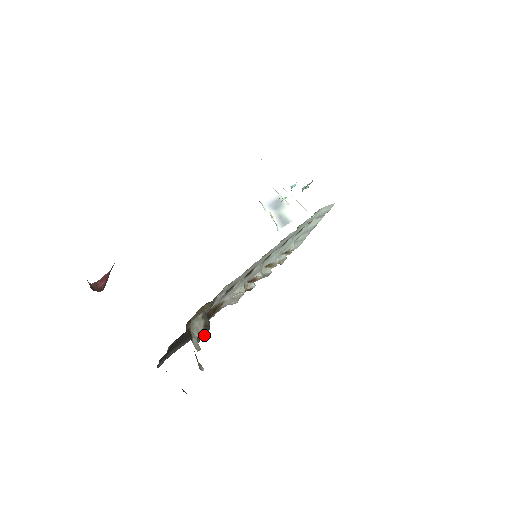
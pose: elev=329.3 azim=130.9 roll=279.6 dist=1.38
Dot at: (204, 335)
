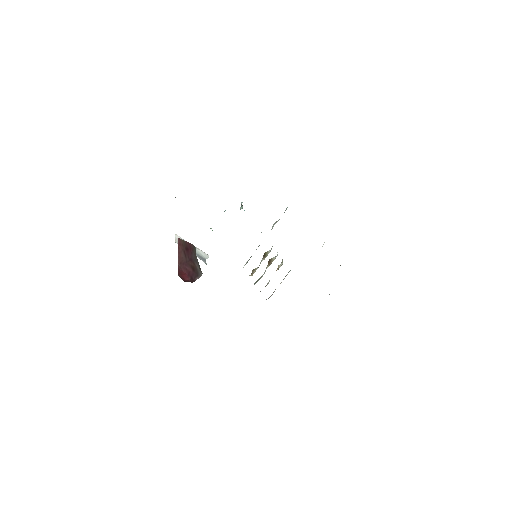
Dot at: occluded
